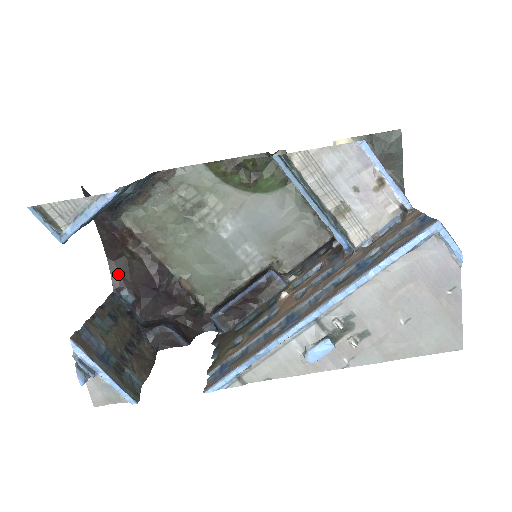
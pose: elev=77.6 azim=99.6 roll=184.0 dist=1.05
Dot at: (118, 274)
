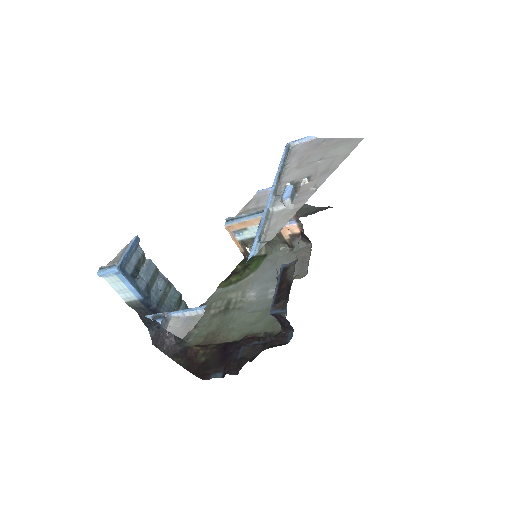
Dot at: (203, 373)
